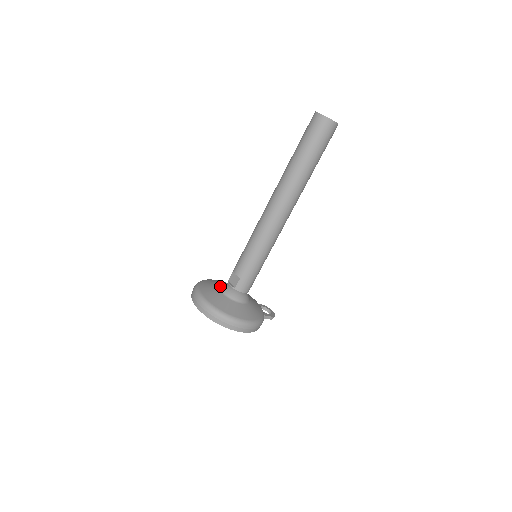
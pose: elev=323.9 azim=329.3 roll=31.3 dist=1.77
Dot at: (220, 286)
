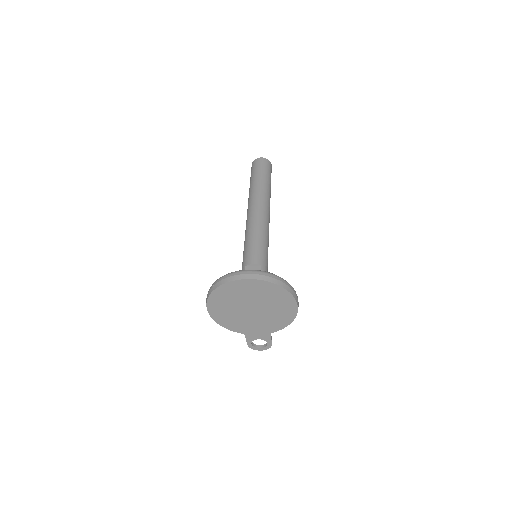
Dot at: occluded
